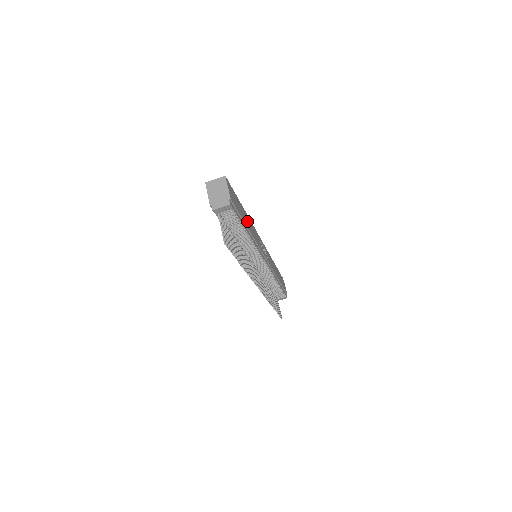
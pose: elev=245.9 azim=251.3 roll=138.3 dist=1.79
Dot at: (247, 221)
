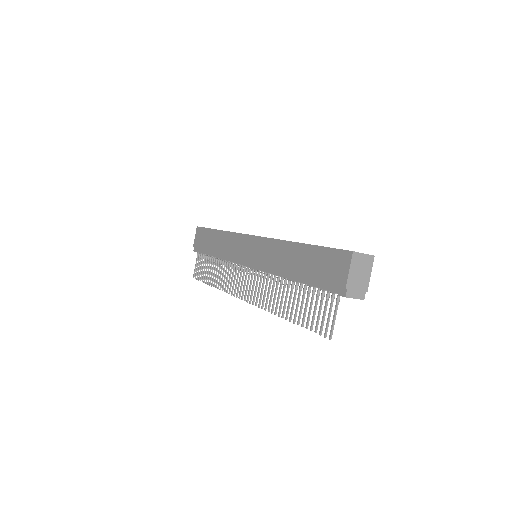
Dot at: occluded
